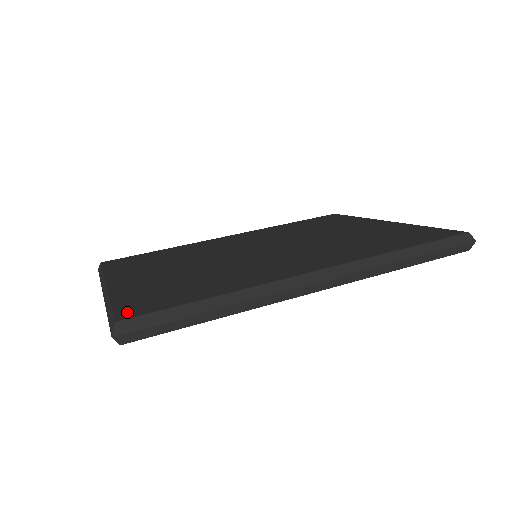
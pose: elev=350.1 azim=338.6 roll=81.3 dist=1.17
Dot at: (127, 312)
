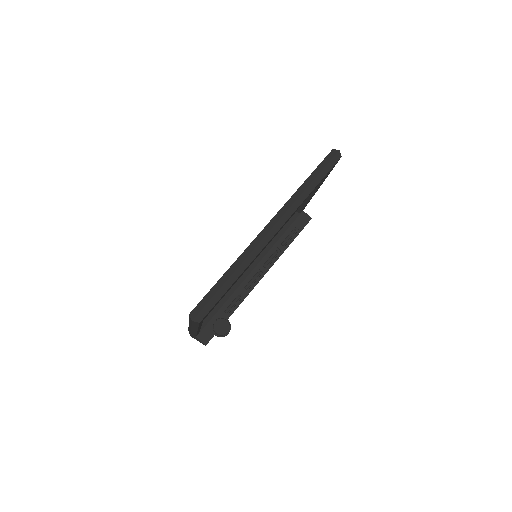
Dot at: occluded
